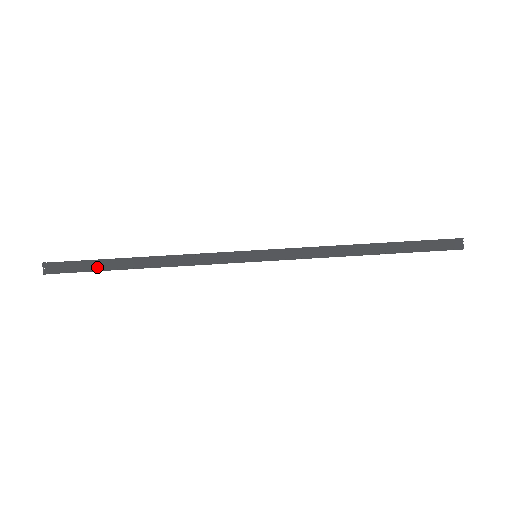
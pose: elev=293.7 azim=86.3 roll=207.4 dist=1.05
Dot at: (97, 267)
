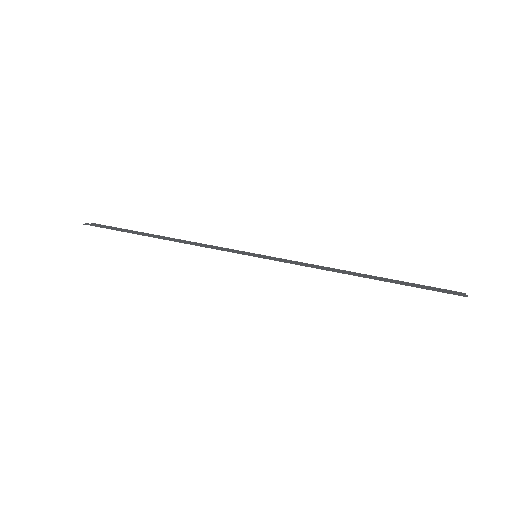
Dot at: (124, 231)
